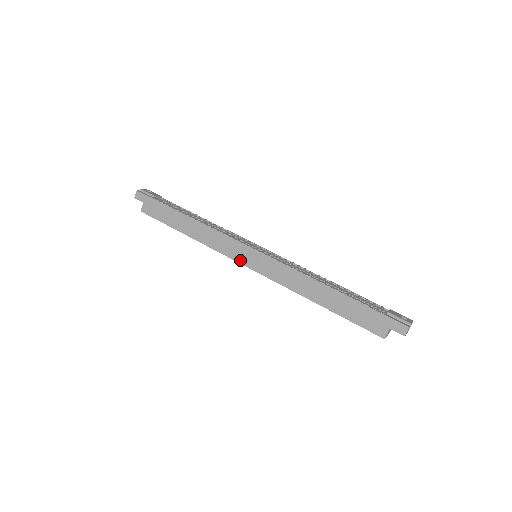
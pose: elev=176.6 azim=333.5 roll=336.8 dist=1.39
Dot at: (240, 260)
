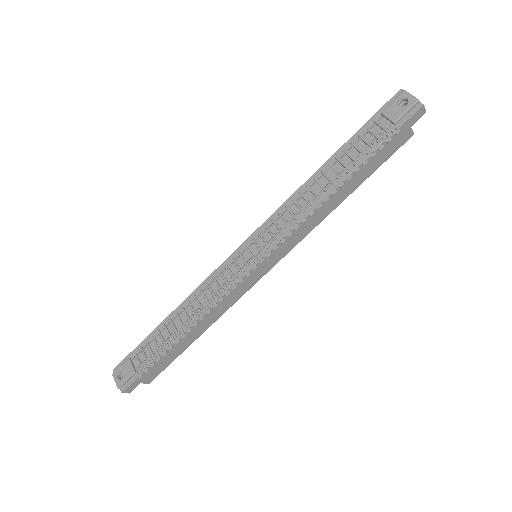
Dot at: (260, 277)
